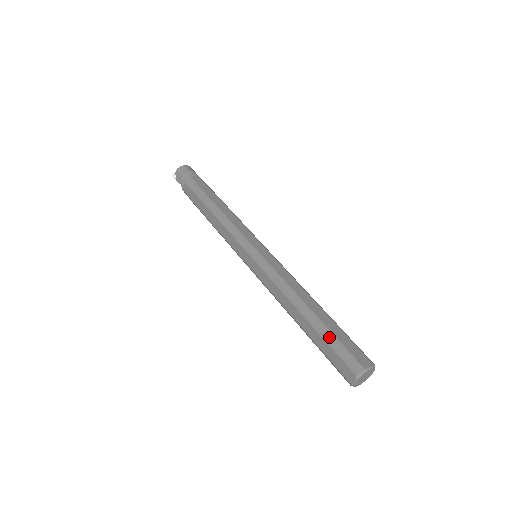
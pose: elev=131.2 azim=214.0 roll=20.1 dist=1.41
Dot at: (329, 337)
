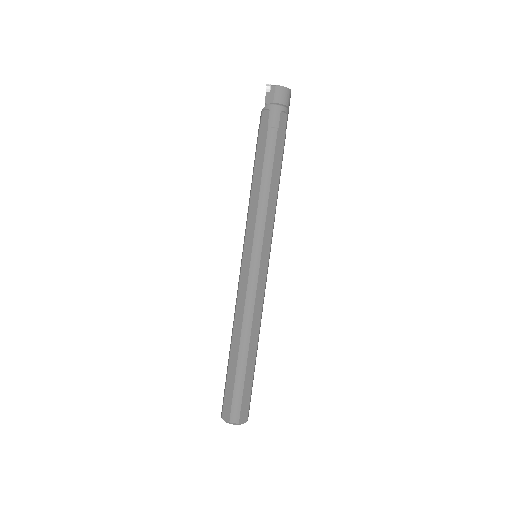
Dot at: (239, 383)
